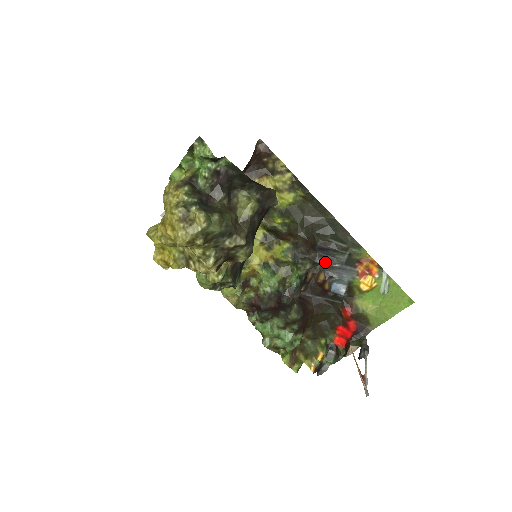
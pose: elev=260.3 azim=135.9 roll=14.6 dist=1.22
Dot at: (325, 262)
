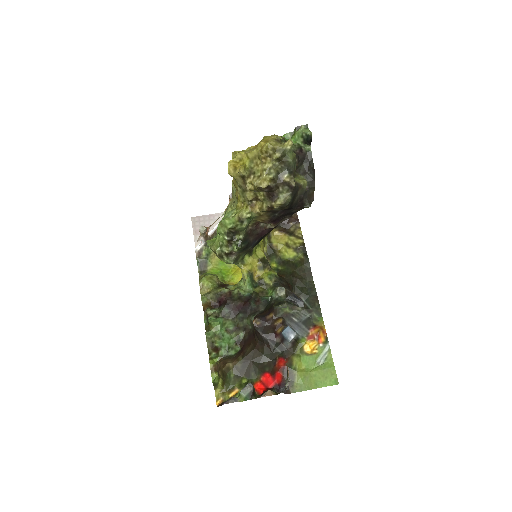
Dot at: (295, 300)
